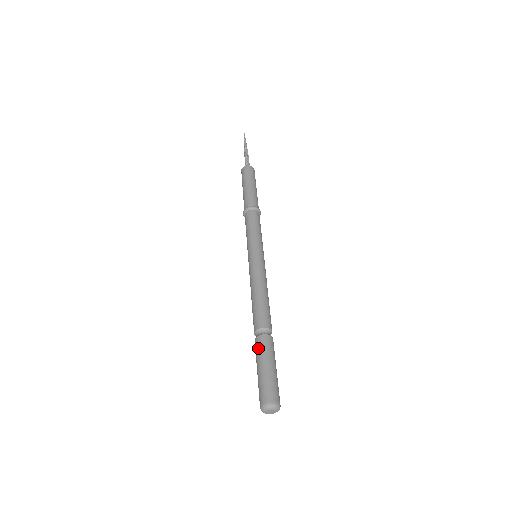
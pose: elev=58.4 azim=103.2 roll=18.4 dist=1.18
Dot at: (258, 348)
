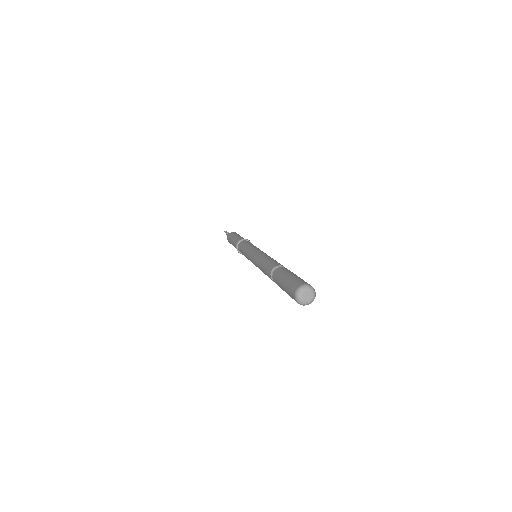
Dot at: (278, 274)
